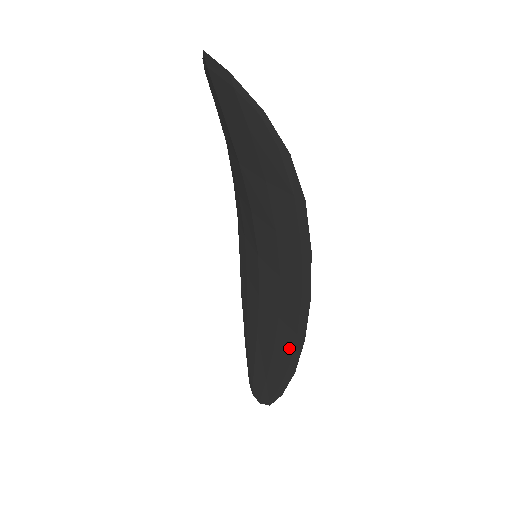
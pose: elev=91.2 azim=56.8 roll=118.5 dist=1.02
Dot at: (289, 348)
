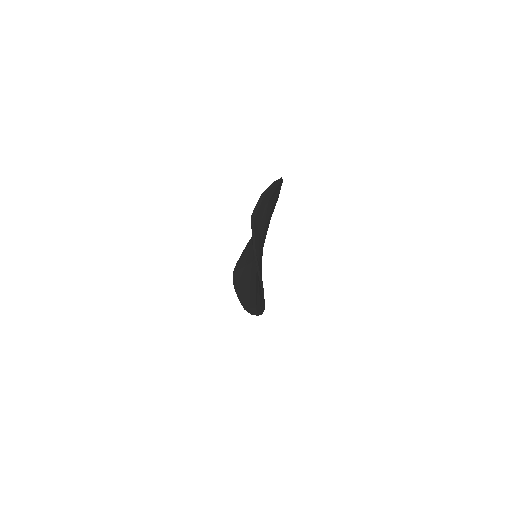
Dot at: (247, 302)
